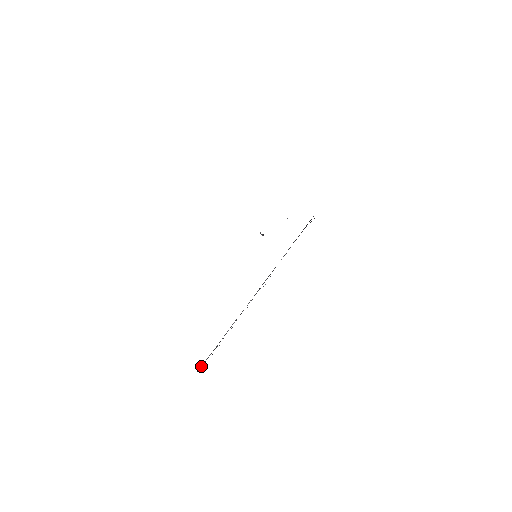
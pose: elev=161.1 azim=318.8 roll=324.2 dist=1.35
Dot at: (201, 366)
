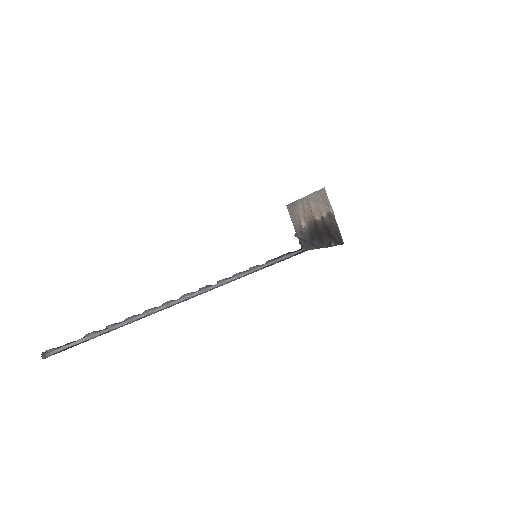
Dot at: (64, 349)
